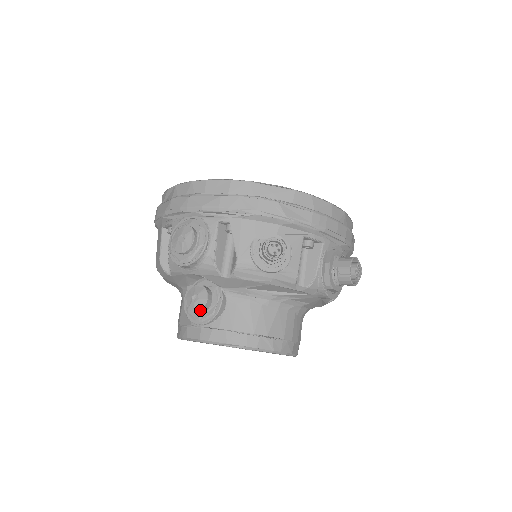
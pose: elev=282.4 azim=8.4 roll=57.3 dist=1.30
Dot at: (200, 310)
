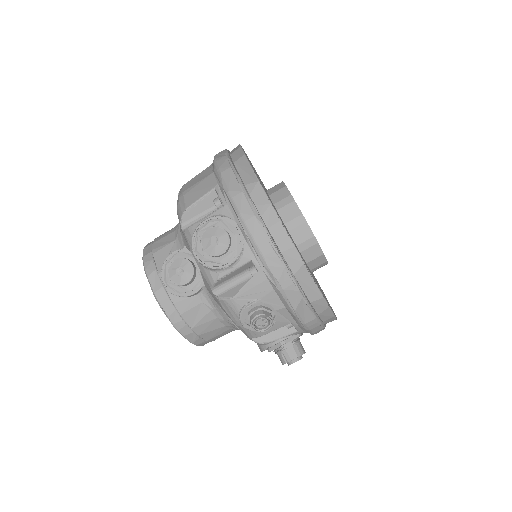
Dot at: (174, 283)
